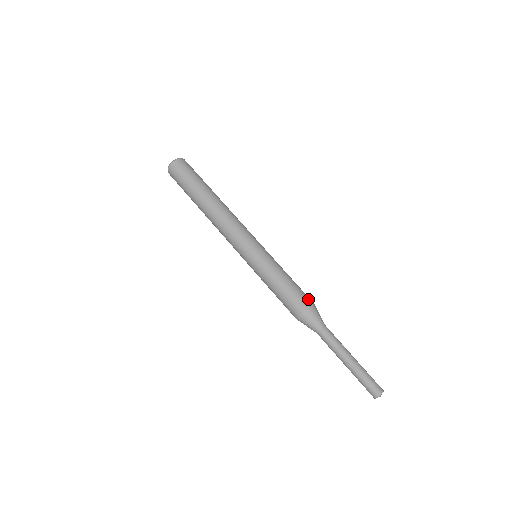
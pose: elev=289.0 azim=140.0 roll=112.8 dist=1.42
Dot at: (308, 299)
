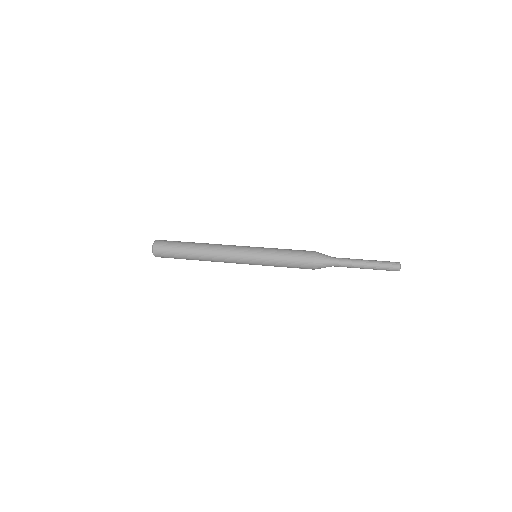
Dot at: (310, 251)
